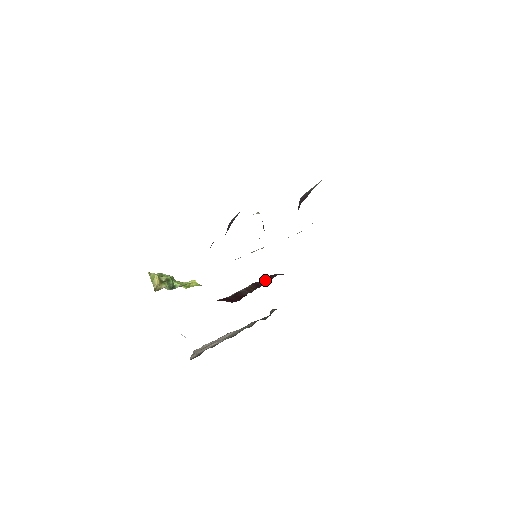
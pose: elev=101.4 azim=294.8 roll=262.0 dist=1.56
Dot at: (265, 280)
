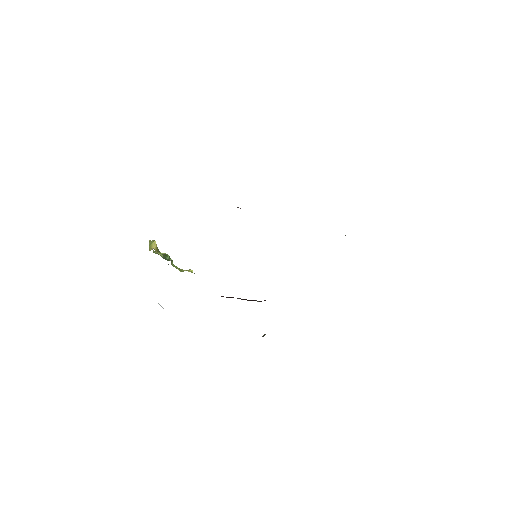
Dot at: (264, 300)
